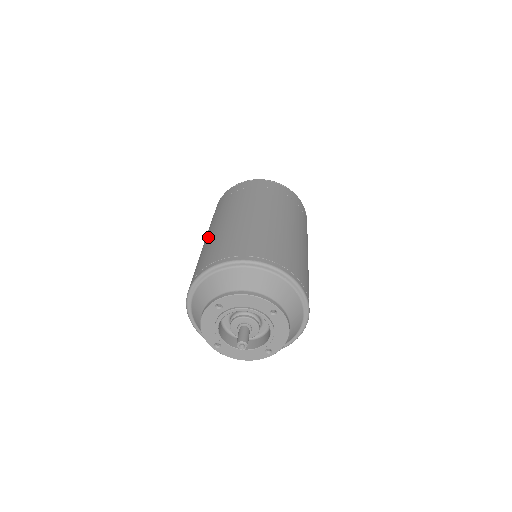
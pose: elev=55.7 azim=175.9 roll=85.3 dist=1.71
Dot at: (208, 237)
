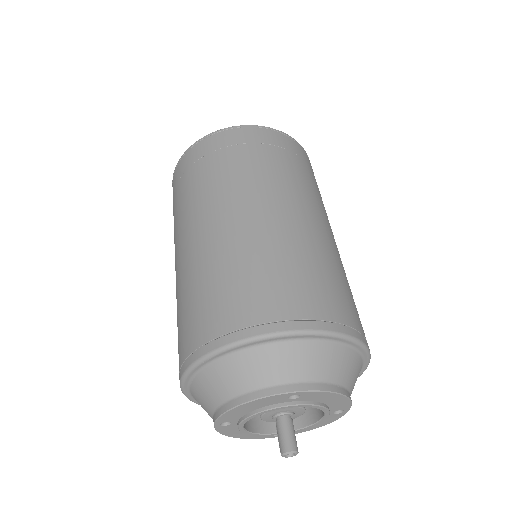
Dot at: (248, 224)
